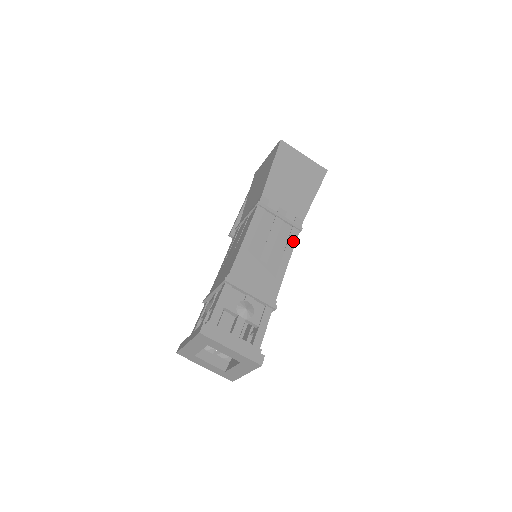
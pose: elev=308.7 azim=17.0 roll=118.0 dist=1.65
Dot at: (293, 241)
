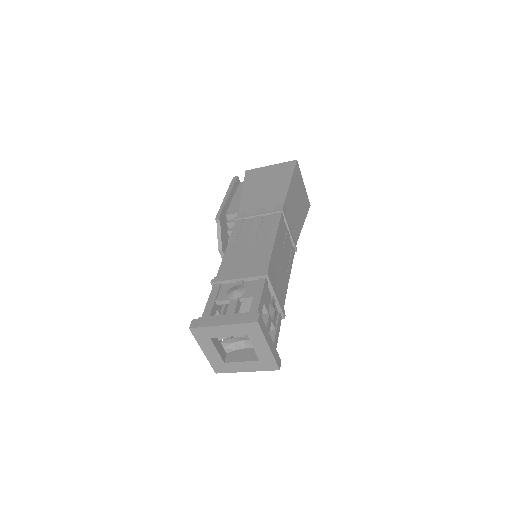
Dot at: (292, 258)
